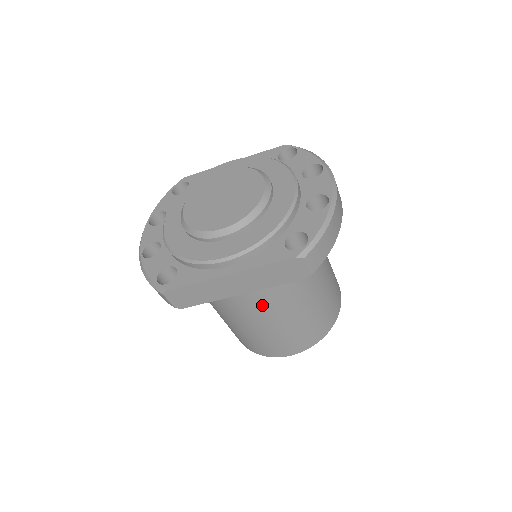
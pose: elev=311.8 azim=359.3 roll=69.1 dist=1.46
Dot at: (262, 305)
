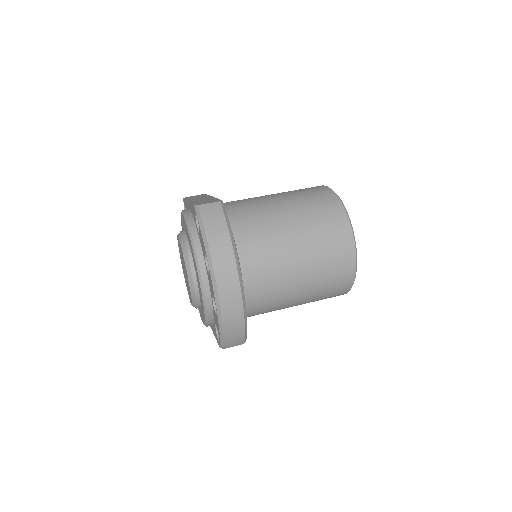
Dot at: occluded
